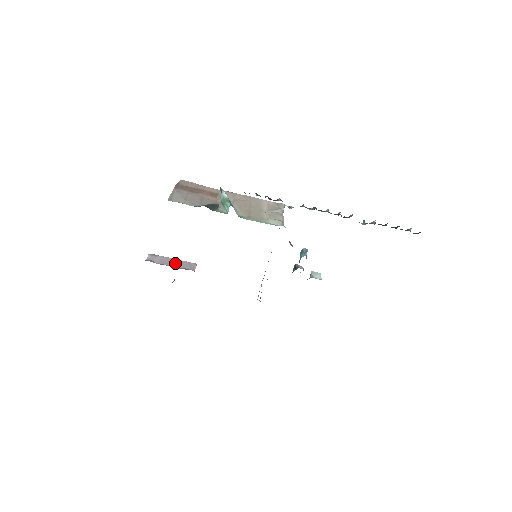
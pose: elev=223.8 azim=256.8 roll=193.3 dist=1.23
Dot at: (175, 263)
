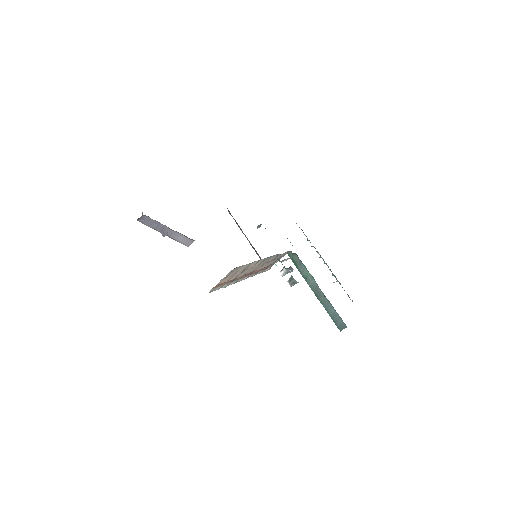
Dot at: occluded
